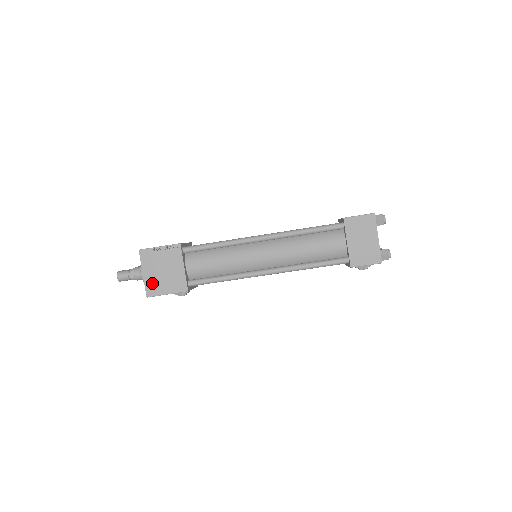
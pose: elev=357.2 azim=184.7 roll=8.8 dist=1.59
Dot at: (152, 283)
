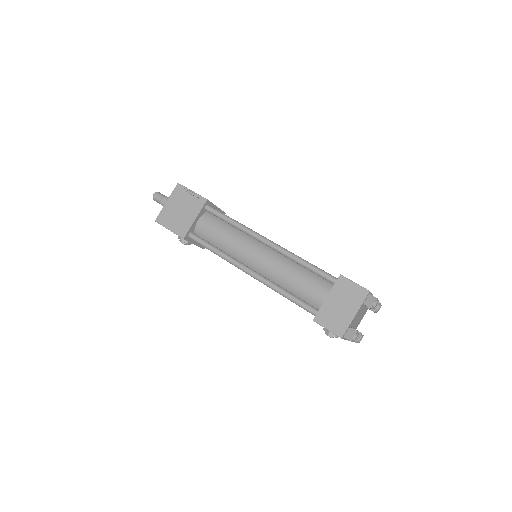
Dot at: (166, 213)
